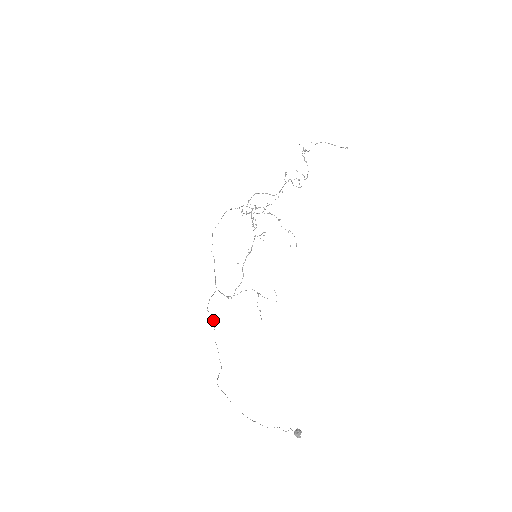
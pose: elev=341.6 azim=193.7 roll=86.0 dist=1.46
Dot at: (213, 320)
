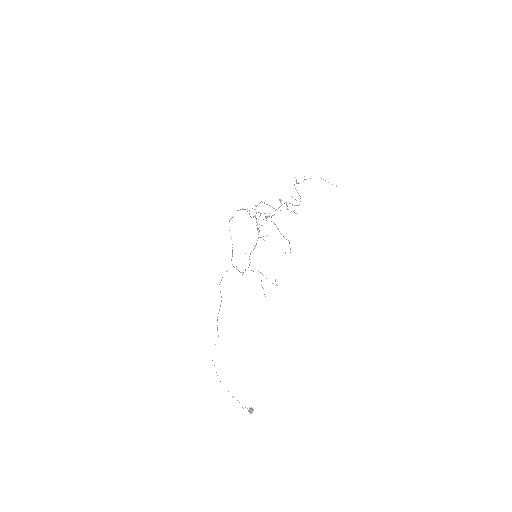
Dot at: (221, 296)
